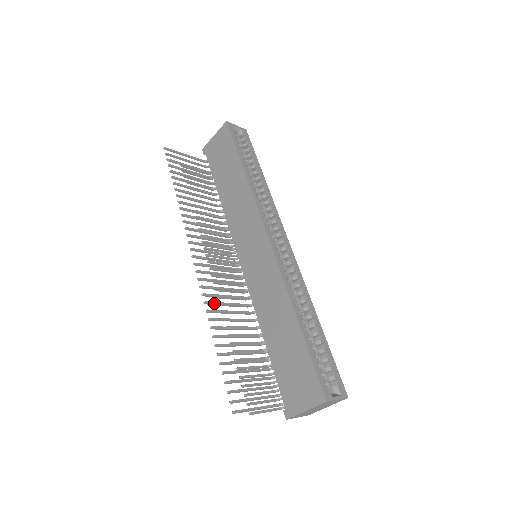
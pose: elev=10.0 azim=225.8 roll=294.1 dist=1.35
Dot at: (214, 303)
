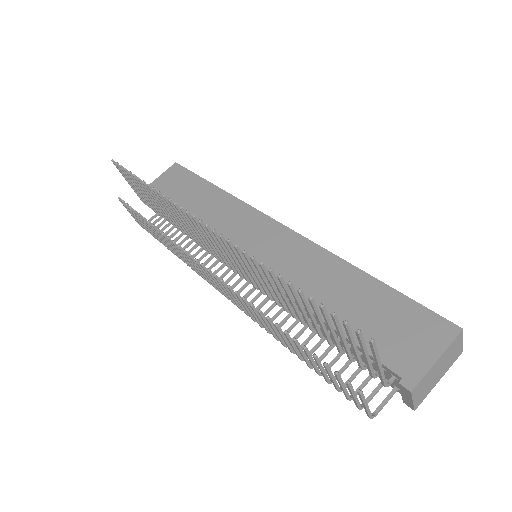
Dot at: occluded
